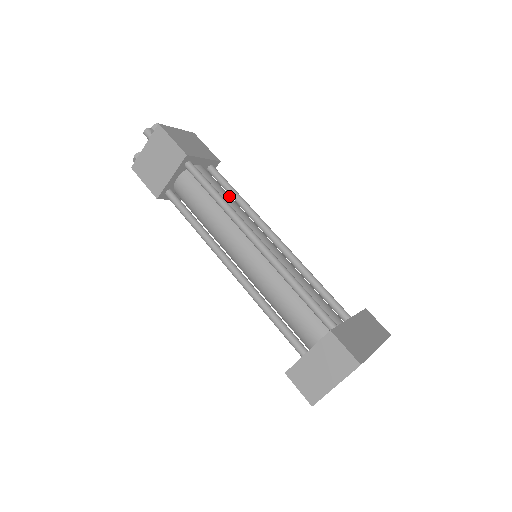
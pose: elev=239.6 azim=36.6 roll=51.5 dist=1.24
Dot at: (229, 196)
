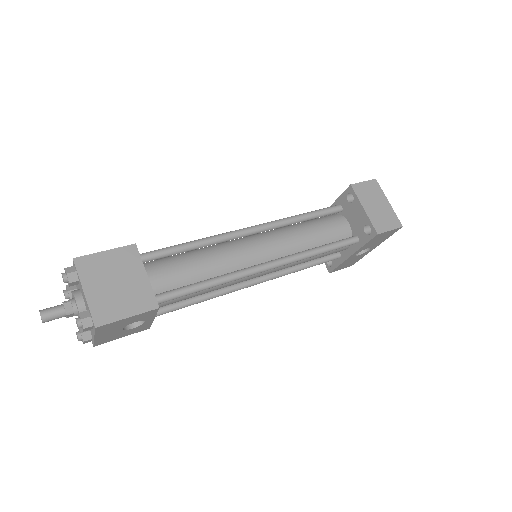
Dot at: occluded
